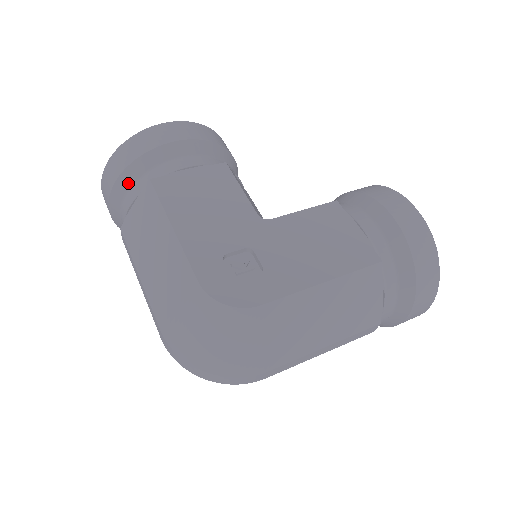
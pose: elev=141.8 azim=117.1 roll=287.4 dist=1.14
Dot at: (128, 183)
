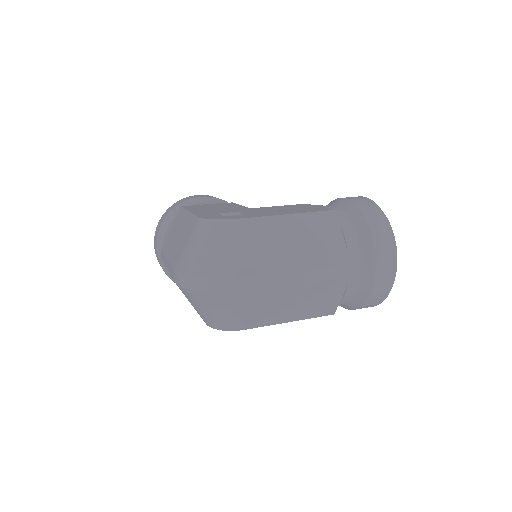
Dot at: (169, 221)
